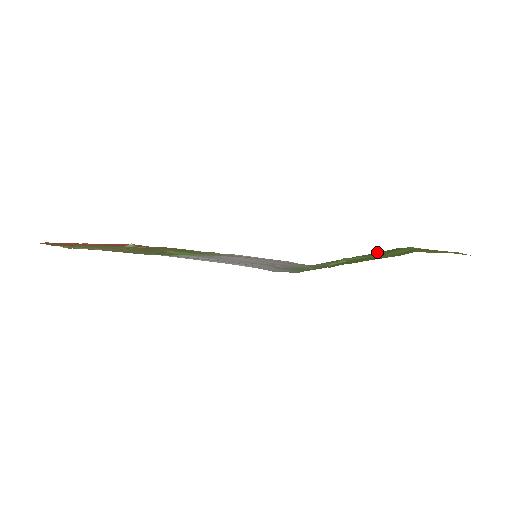
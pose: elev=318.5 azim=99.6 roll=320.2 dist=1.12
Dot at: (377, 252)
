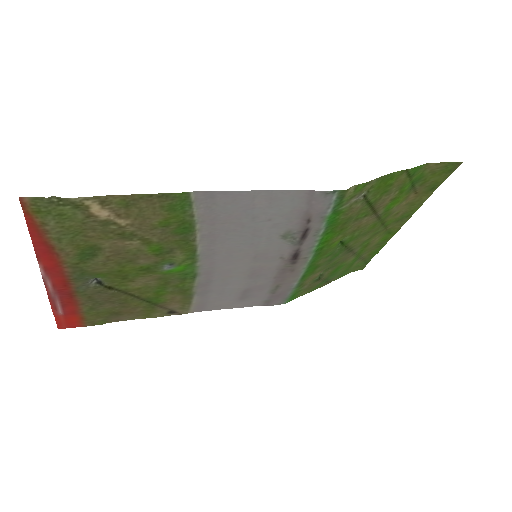
Dot at: (336, 279)
